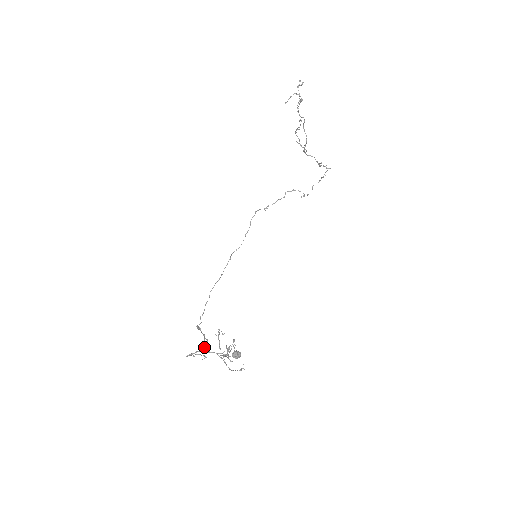
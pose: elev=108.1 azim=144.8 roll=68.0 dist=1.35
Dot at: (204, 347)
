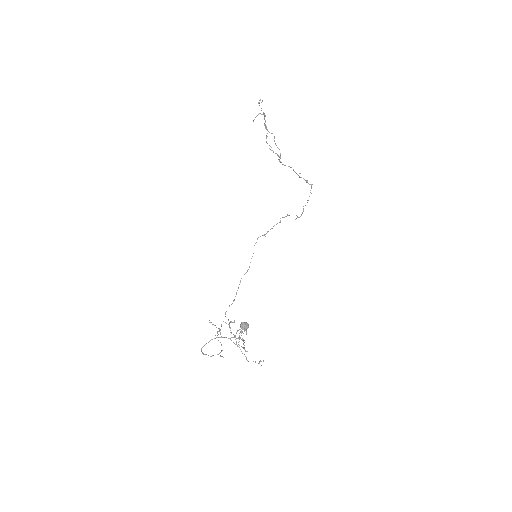
Dot at: (221, 350)
